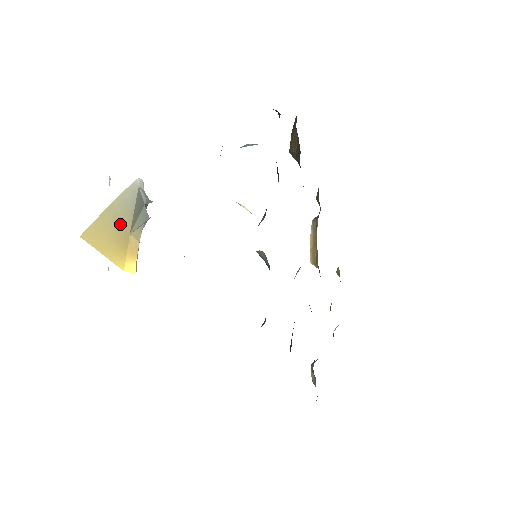
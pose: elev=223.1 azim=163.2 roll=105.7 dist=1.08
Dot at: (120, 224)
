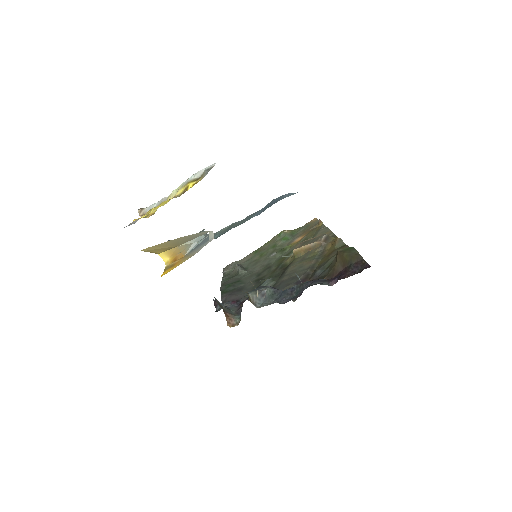
Dot at: (176, 243)
